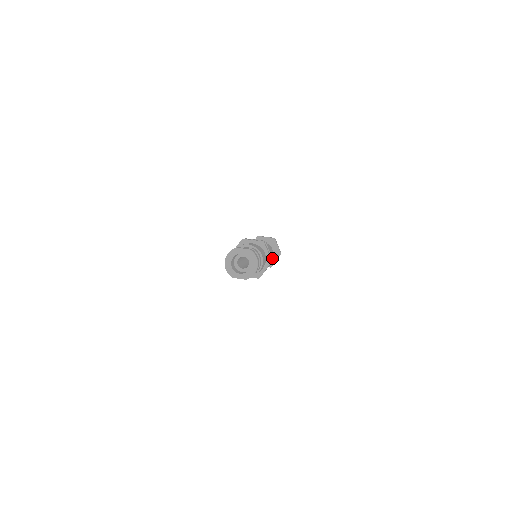
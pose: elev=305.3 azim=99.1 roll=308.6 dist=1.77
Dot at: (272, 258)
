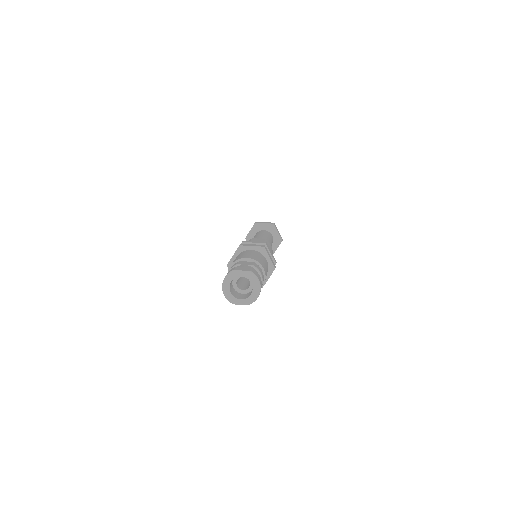
Dot at: (275, 261)
